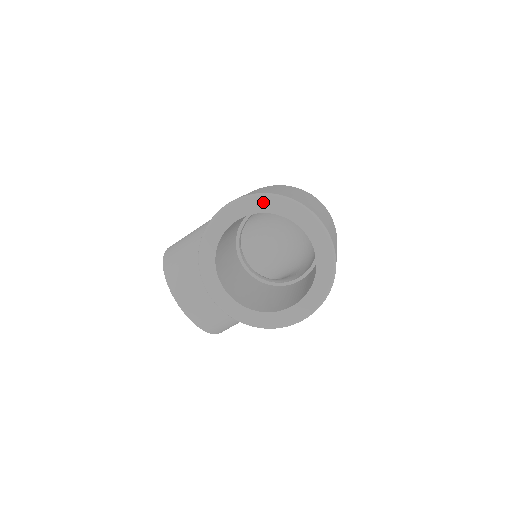
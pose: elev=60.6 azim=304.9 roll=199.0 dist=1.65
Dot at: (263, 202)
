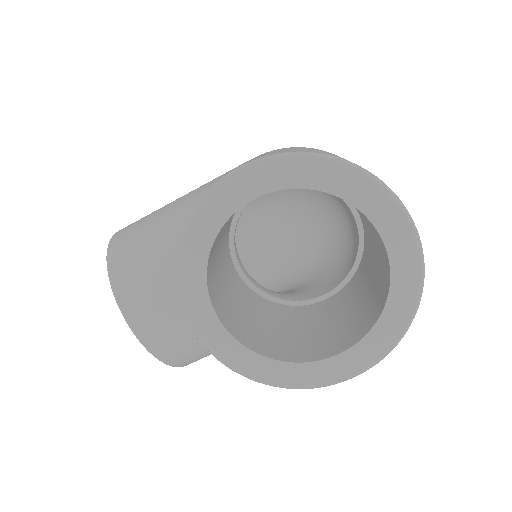
Dot at: (307, 168)
